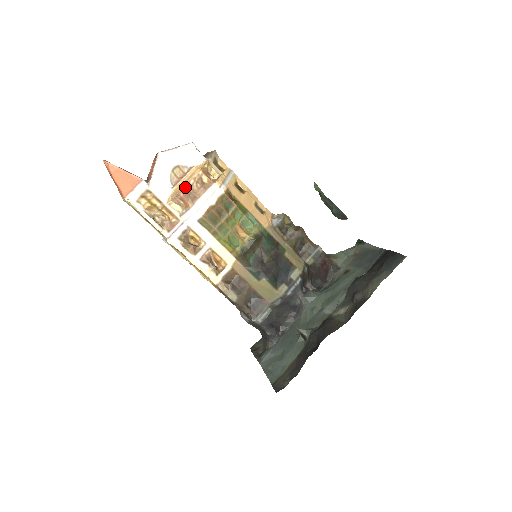
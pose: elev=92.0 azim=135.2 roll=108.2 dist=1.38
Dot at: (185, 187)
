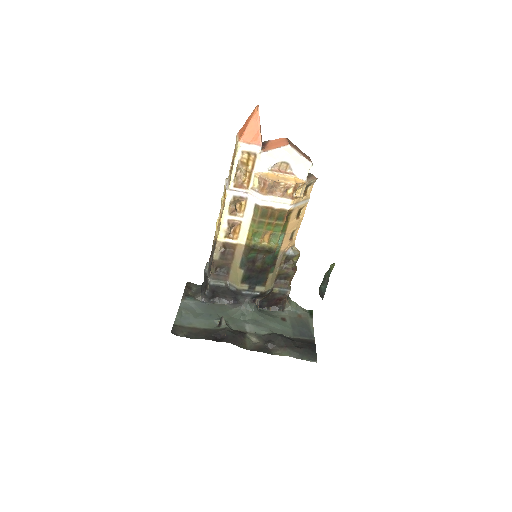
Dot at: (275, 182)
